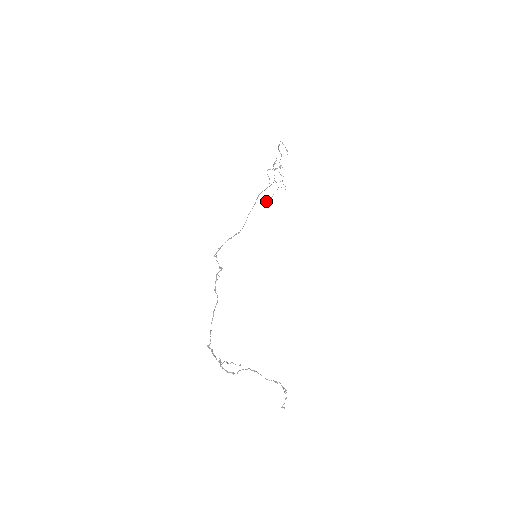
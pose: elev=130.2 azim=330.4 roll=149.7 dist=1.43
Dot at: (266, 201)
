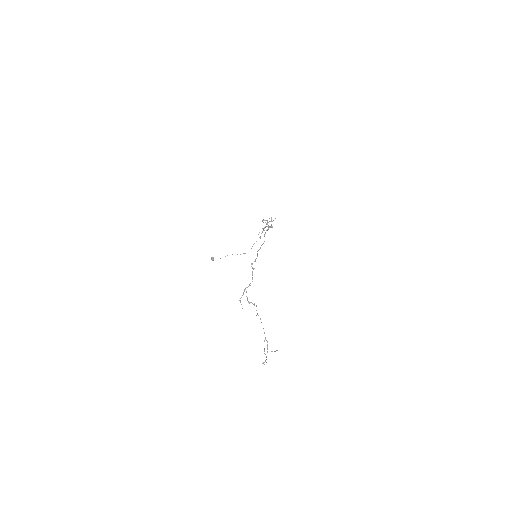
Dot at: occluded
